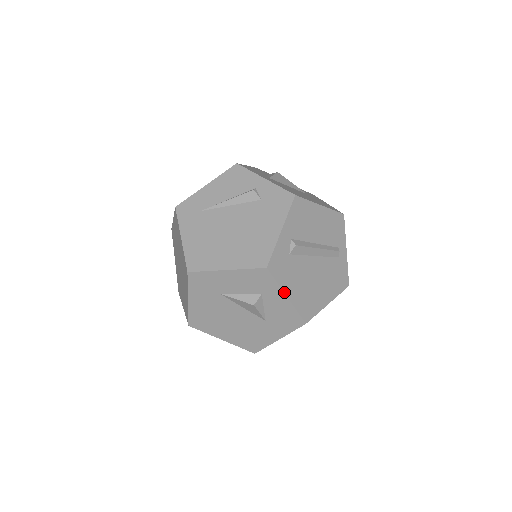
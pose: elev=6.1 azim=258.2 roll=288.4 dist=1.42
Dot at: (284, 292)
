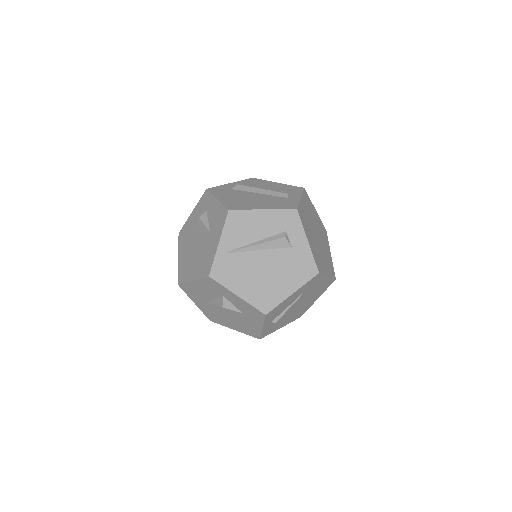
Dot at: (215, 197)
